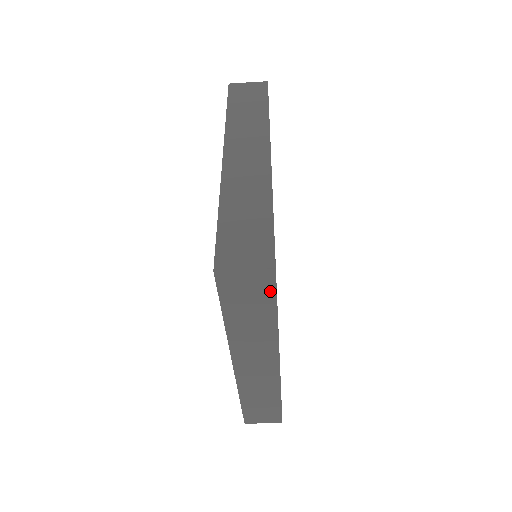
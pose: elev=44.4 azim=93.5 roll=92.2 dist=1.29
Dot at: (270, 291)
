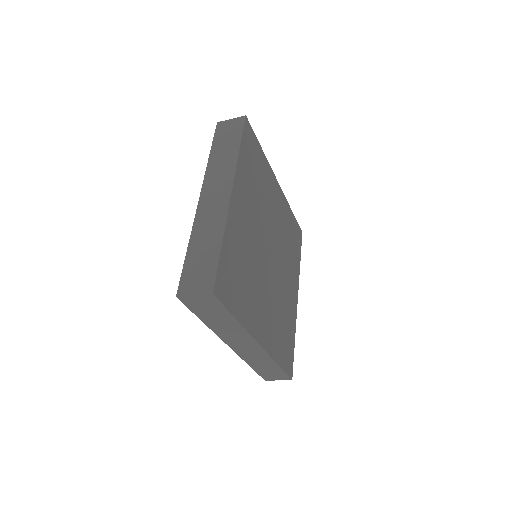
Dot at: (219, 305)
